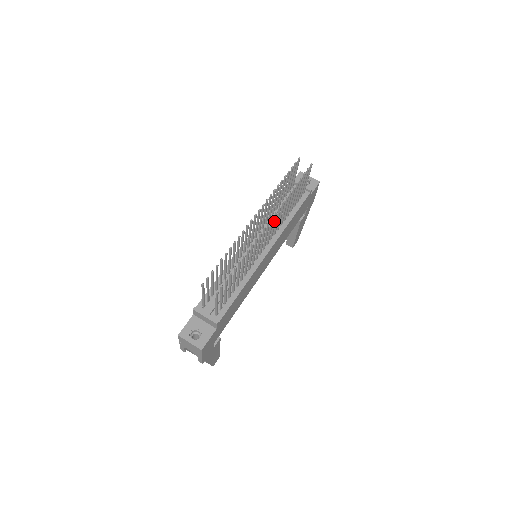
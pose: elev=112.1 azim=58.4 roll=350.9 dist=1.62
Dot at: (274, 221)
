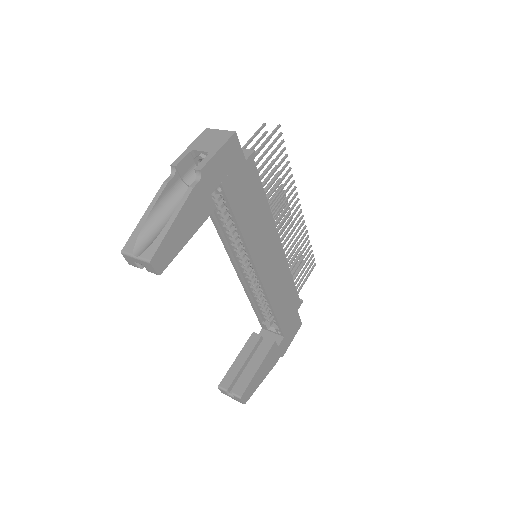
Dot at: (295, 225)
